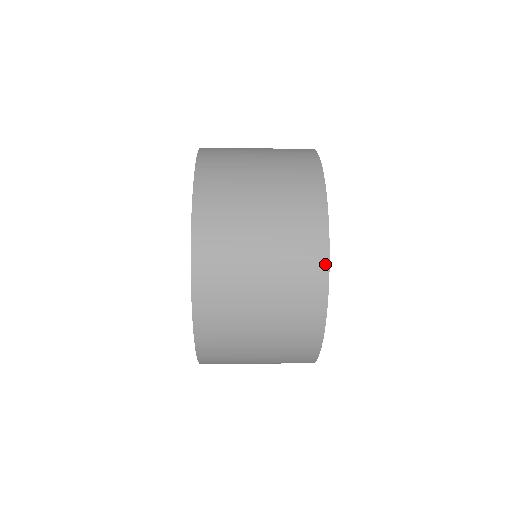
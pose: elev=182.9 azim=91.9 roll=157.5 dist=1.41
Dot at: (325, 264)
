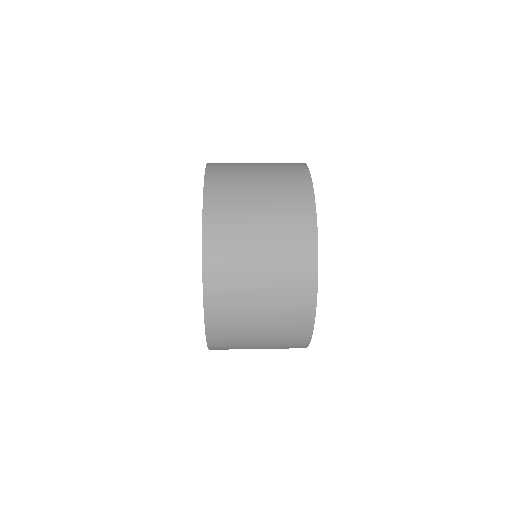
Dot at: (312, 314)
